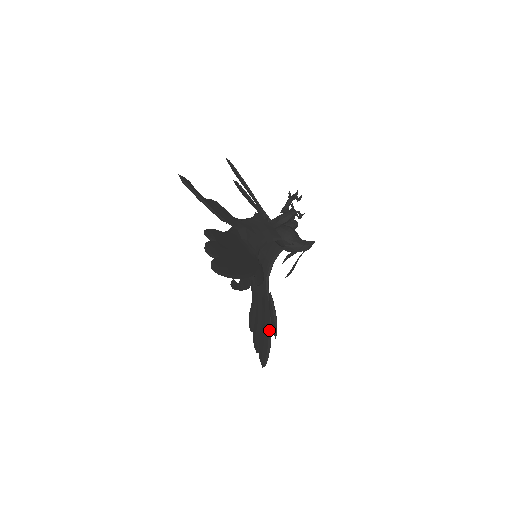
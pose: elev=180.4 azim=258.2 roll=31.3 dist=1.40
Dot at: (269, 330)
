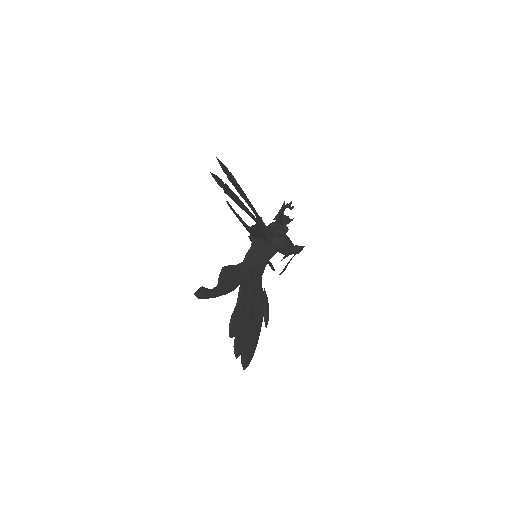
Dot at: occluded
